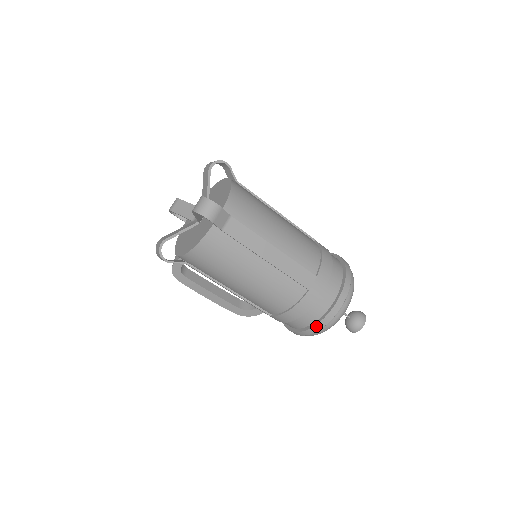
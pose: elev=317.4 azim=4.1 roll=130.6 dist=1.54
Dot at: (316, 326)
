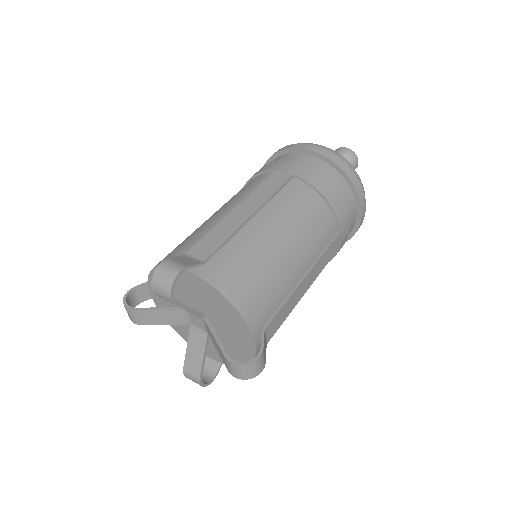
Dot at: occluded
